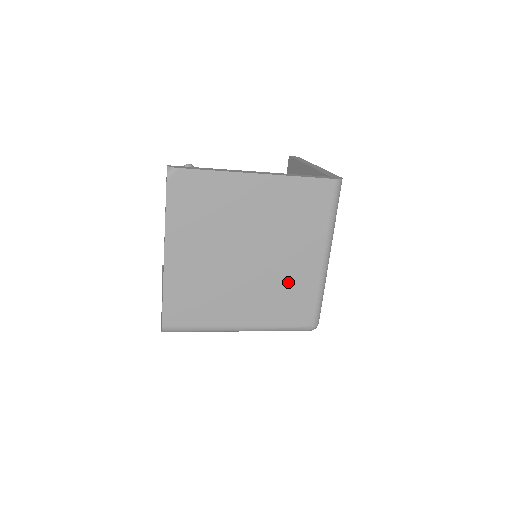
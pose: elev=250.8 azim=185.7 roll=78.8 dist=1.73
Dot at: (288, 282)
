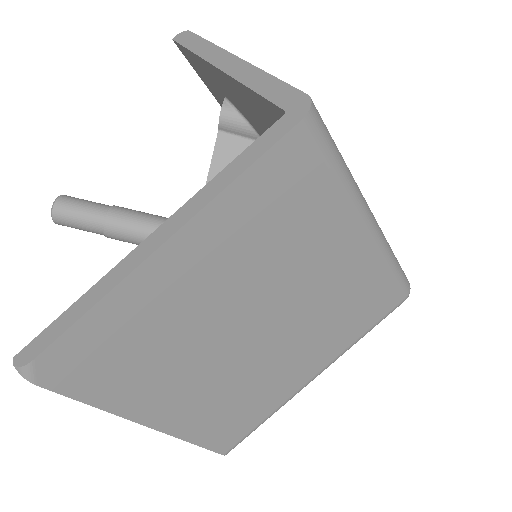
Dot at: (337, 297)
